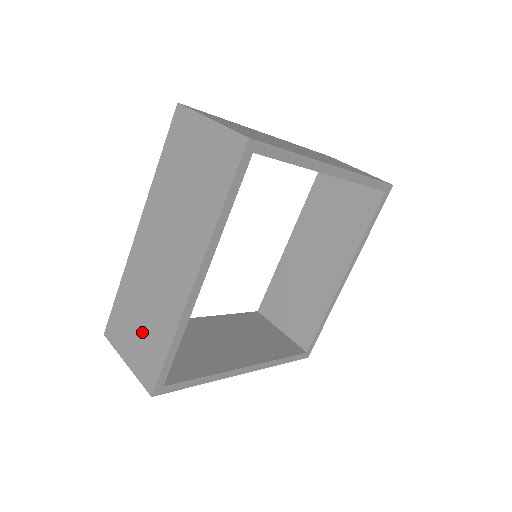
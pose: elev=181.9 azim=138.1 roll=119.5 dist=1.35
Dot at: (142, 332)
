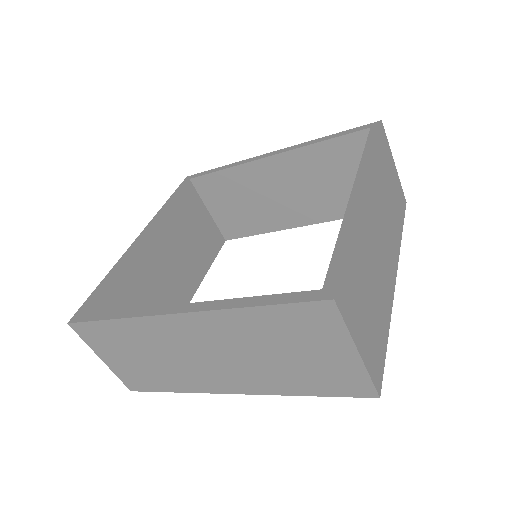
Dot at: (138, 364)
